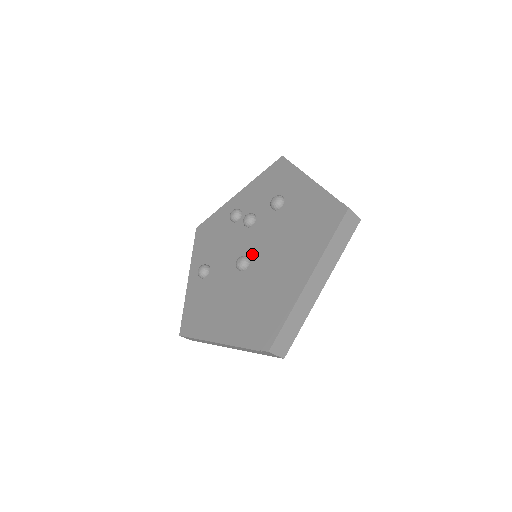
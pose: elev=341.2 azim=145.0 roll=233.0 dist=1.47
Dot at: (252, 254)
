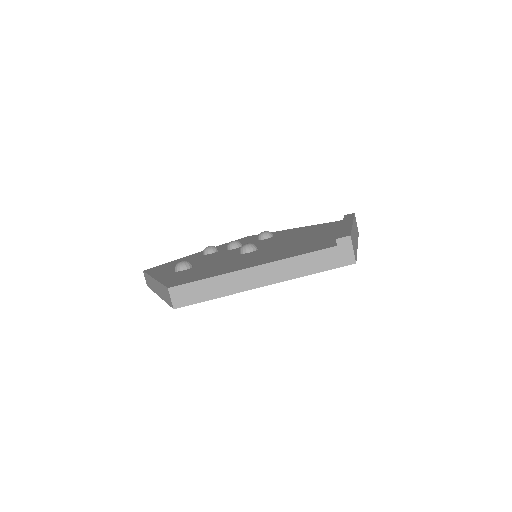
Dot at: (257, 247)
